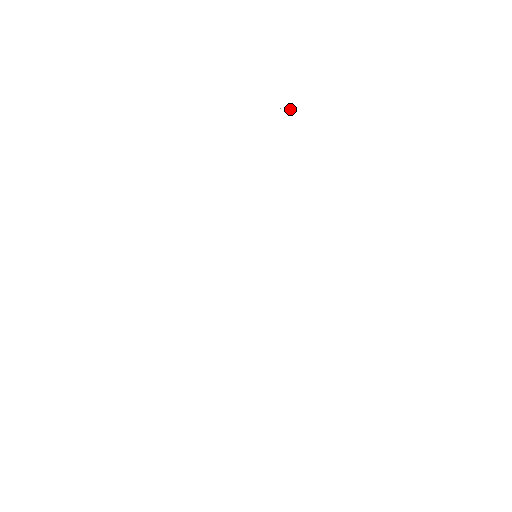
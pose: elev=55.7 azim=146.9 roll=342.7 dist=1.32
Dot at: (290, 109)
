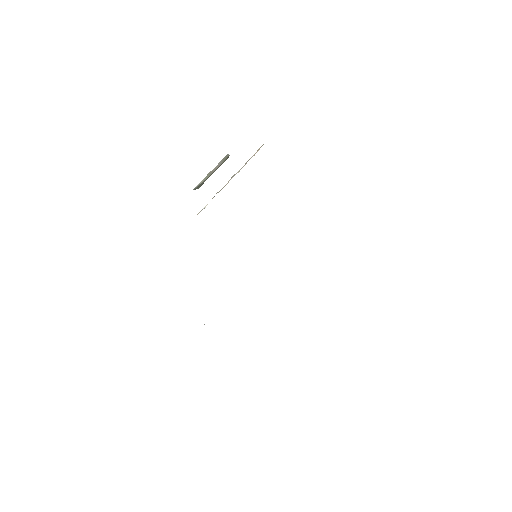
Dot at: (214, 168)
